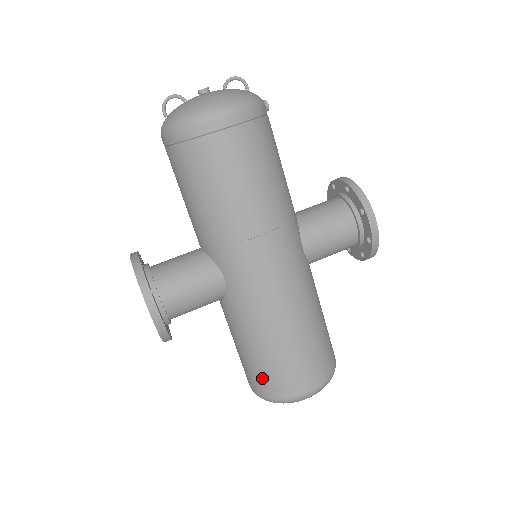
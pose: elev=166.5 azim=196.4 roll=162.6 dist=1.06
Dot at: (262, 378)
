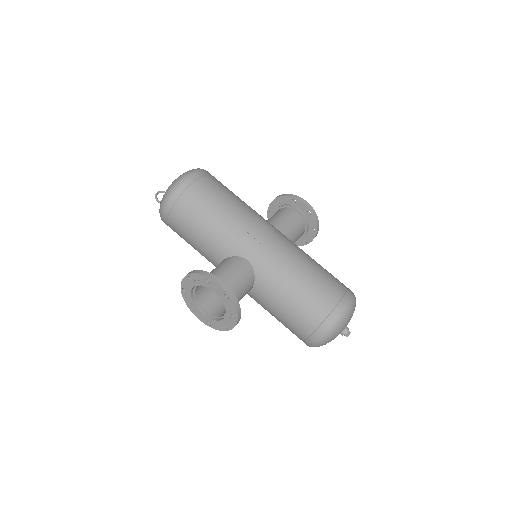
Dot at: (314, 313)
